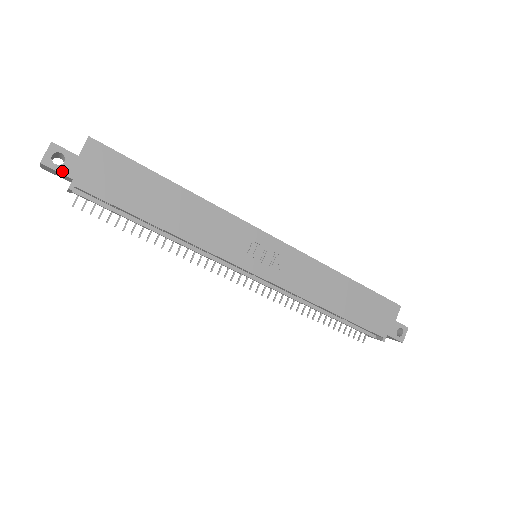
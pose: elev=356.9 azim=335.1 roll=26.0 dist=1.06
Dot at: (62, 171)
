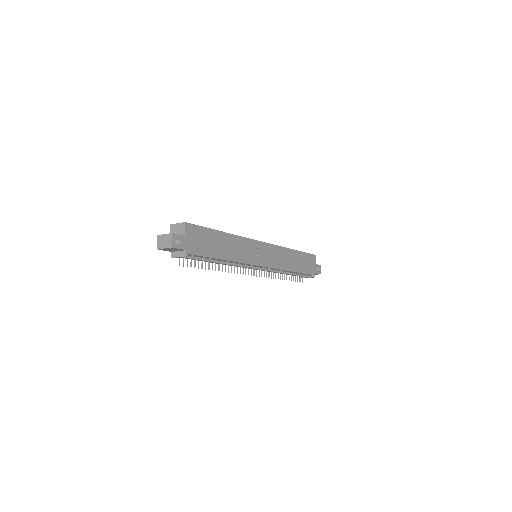
Dot at: (181, 248)
